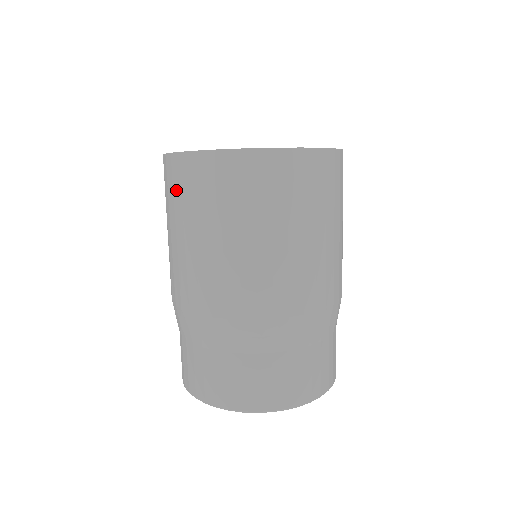
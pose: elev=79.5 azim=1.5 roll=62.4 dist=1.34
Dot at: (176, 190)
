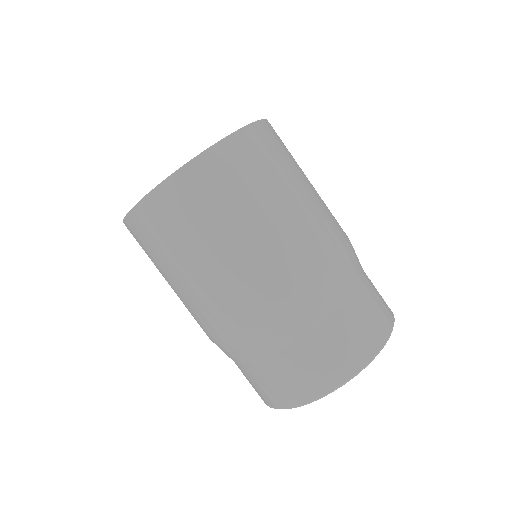
Dot at: (151, 241)
